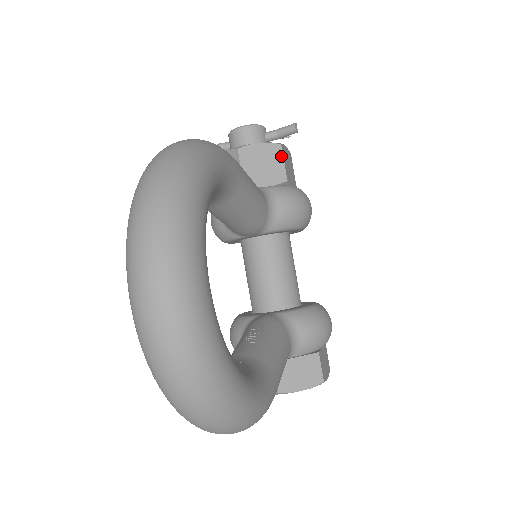
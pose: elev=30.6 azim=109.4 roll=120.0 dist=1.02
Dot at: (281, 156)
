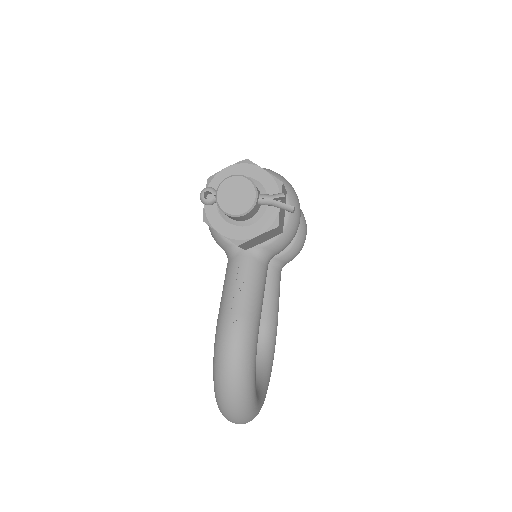
Dot at: (278, 230)
